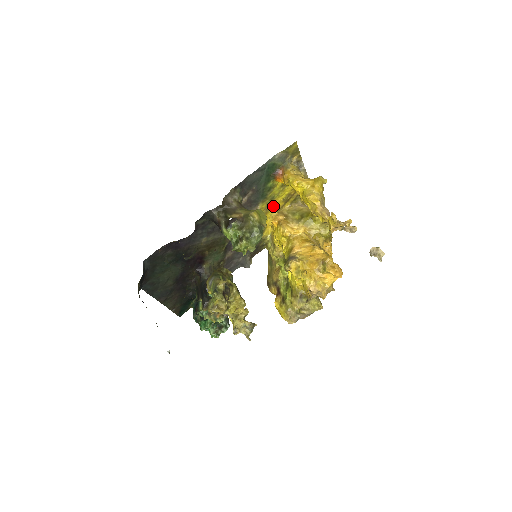
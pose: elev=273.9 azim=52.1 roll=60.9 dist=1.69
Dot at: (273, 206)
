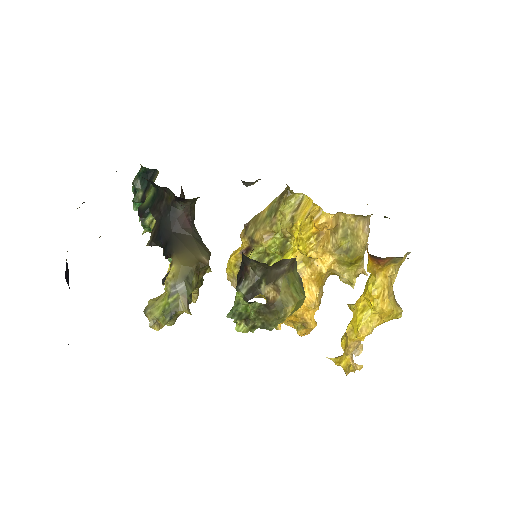
Dot at: occluded
